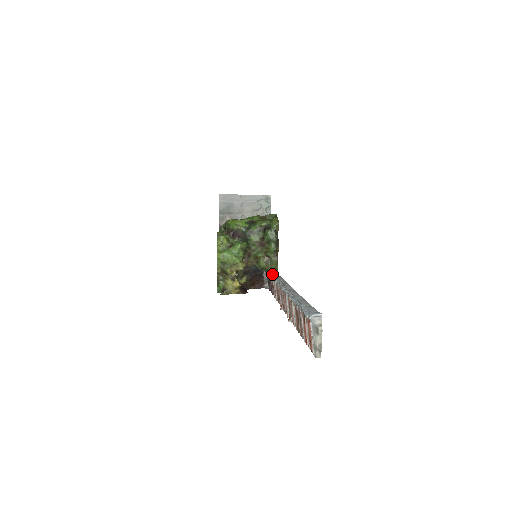
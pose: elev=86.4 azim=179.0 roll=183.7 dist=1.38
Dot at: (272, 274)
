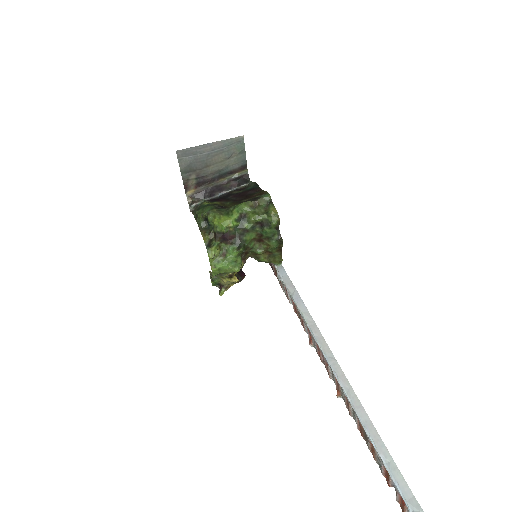
Dot at: (276, 267)
